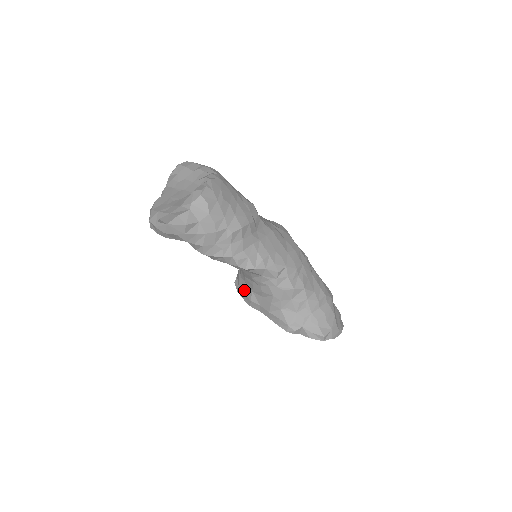
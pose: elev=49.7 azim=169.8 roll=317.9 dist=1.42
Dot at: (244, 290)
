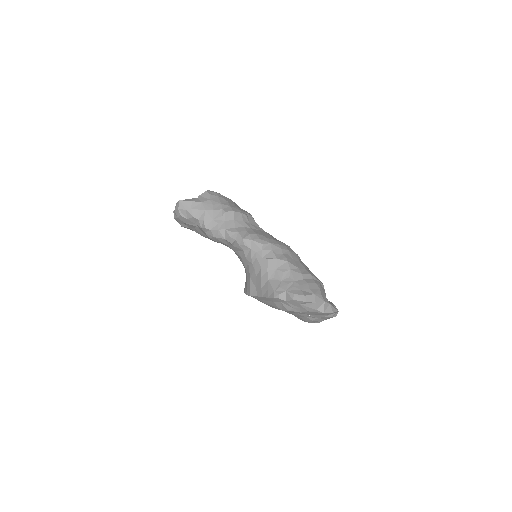
Dot at: (246, 284)
